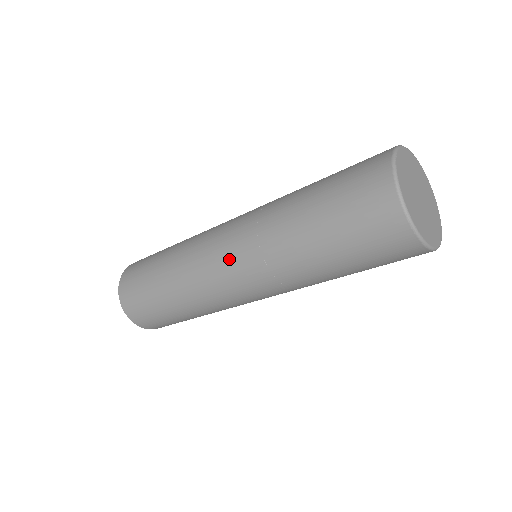
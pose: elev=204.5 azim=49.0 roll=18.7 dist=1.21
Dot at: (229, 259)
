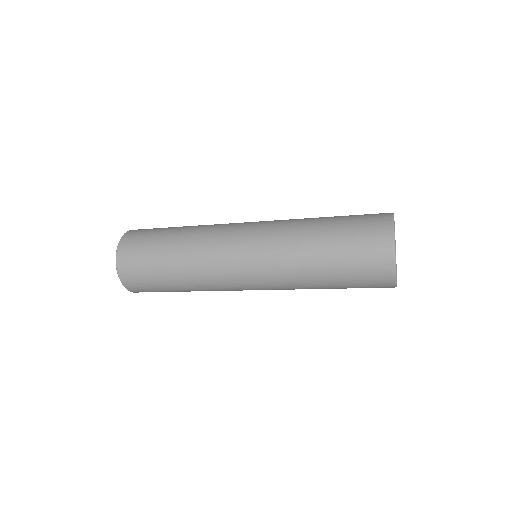
Dot at: (248, 233)
